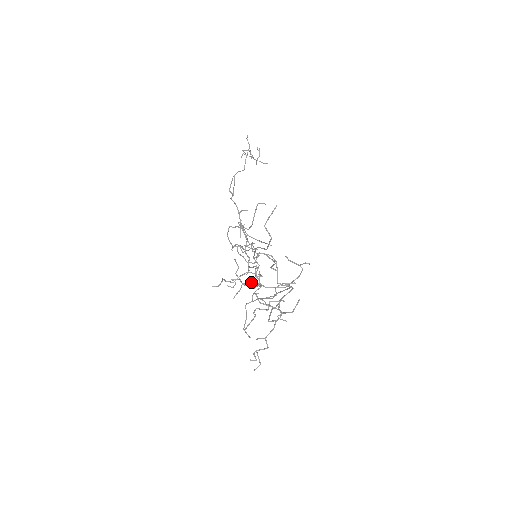
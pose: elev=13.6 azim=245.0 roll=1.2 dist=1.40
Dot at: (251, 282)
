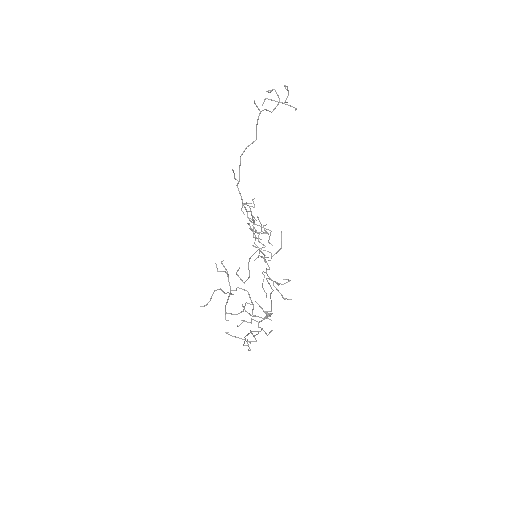
Dot at: occluded
